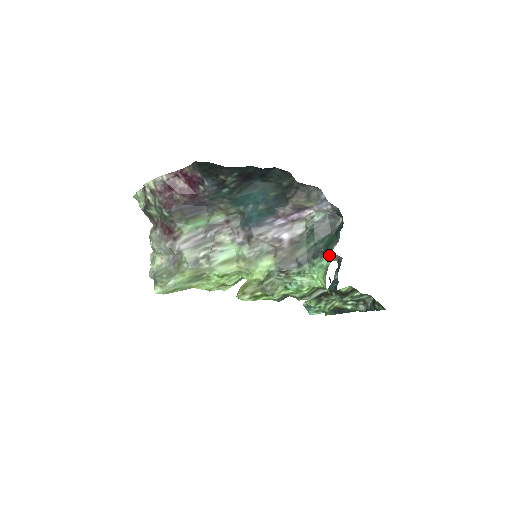
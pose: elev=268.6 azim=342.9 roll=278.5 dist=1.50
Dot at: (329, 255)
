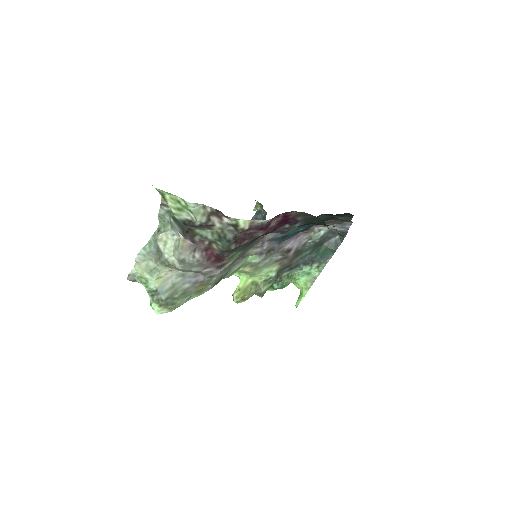
Dot at: (320, 268)
